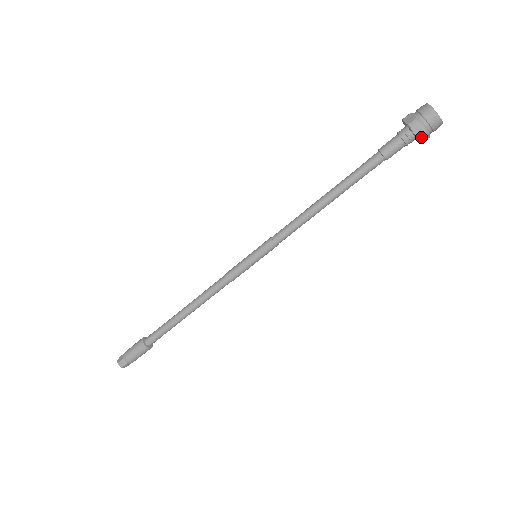
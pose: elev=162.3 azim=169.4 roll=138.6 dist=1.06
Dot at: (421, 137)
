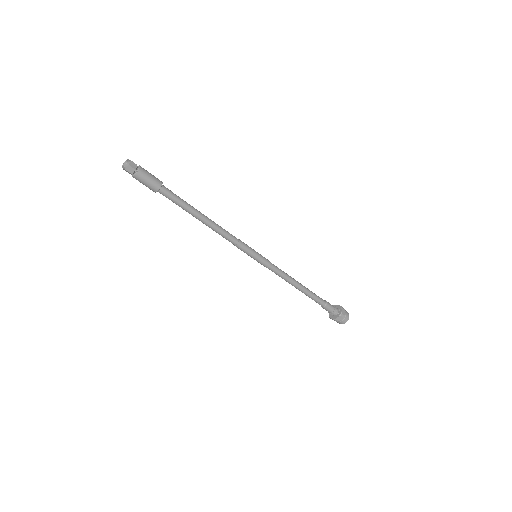
Dot at: (341, 315)
